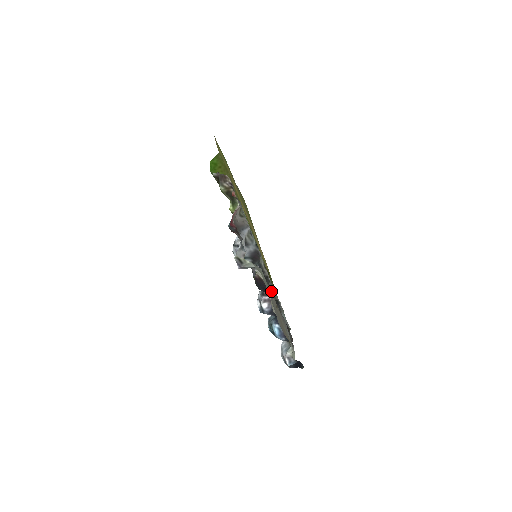
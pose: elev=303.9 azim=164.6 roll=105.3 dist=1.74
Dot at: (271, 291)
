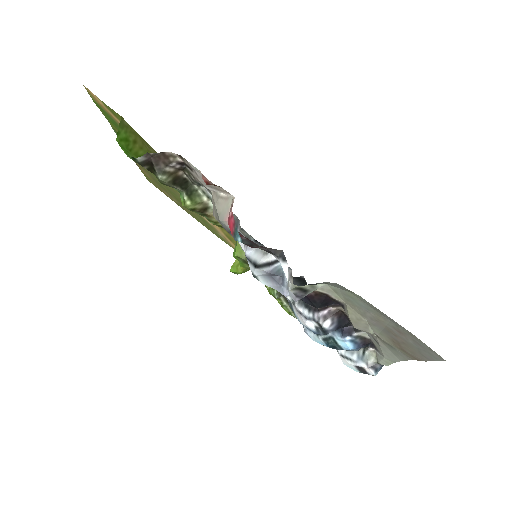
Dot at: occluded
